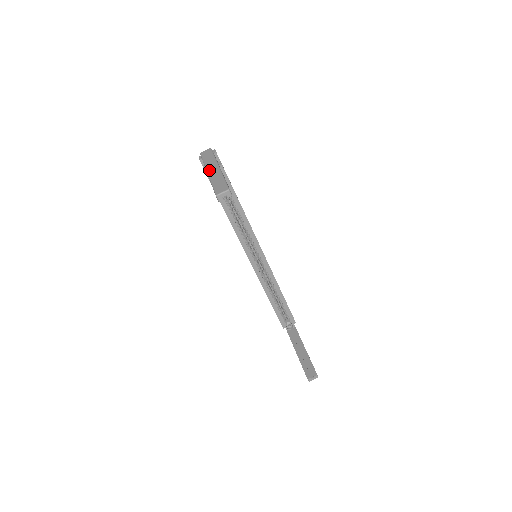
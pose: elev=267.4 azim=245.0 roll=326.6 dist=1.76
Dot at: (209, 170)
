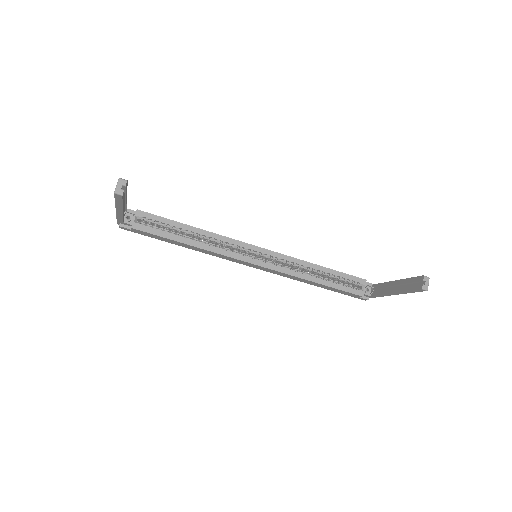
Dot at: occluded
